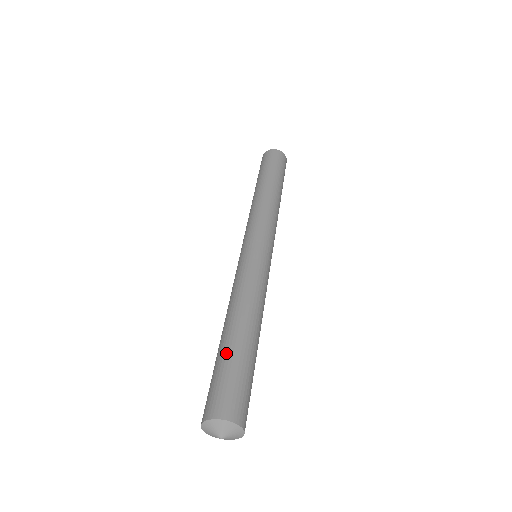
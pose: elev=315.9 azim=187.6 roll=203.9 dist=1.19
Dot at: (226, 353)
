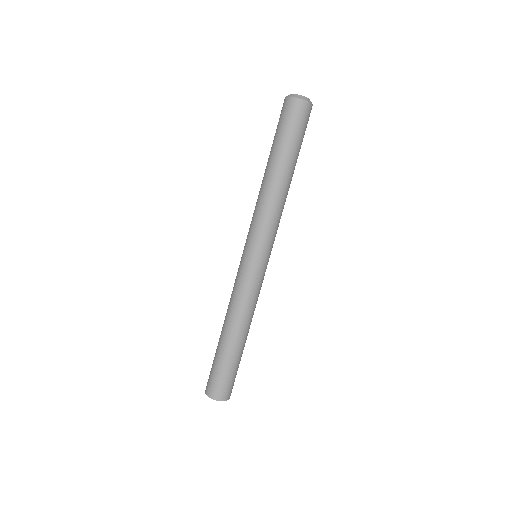
Dot at: (222, 357)
